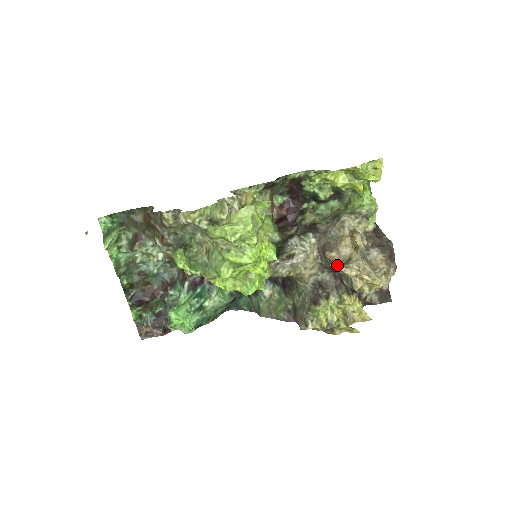
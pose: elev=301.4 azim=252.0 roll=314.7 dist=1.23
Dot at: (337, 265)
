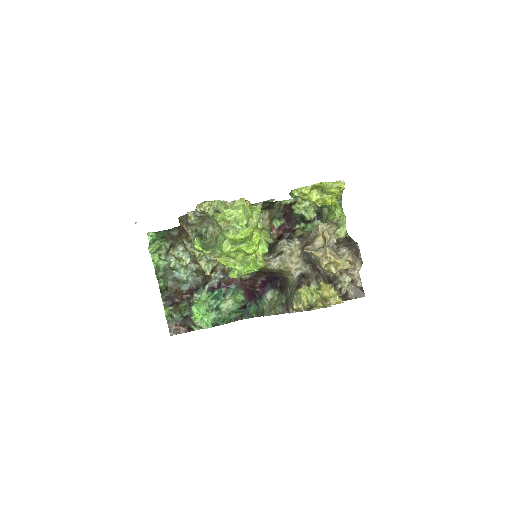
Dot at: (309, 250)
